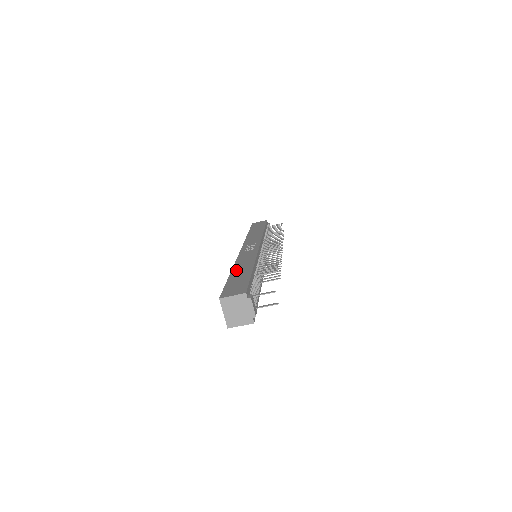
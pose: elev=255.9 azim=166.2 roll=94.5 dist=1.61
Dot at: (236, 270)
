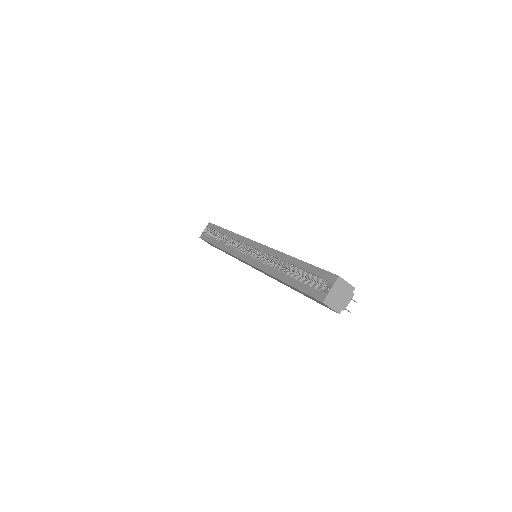
Dot at: occluded
